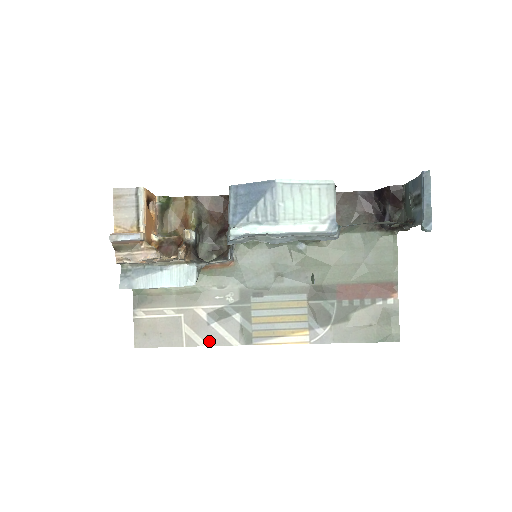
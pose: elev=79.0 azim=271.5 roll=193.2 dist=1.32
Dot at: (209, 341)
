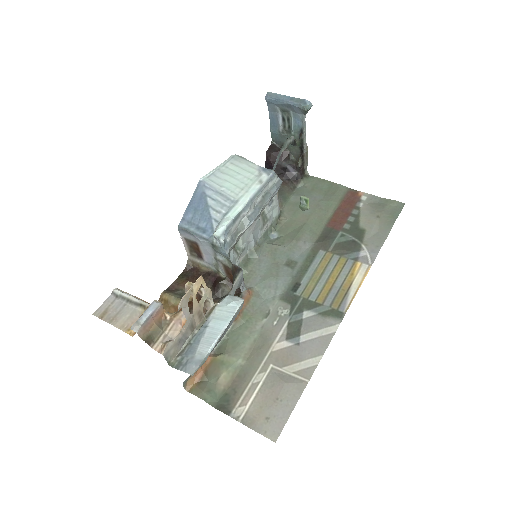
Dot at: (317, 353)
